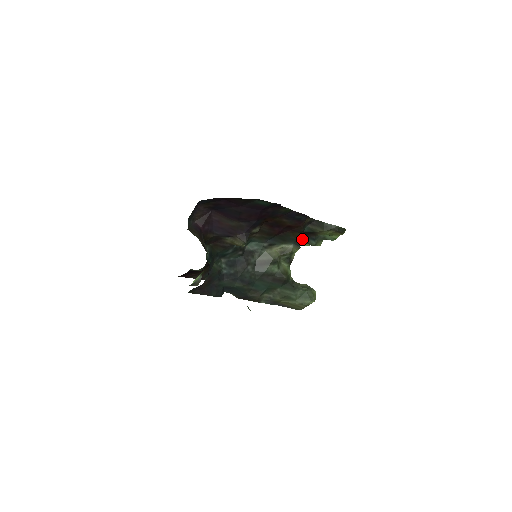
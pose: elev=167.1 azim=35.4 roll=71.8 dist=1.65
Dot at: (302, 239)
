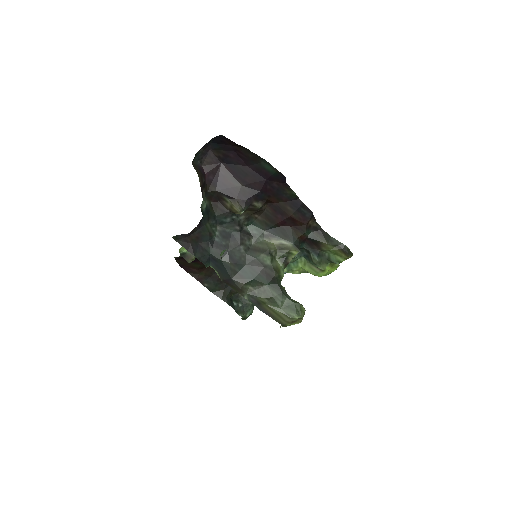
Dot at: (307, 255)
